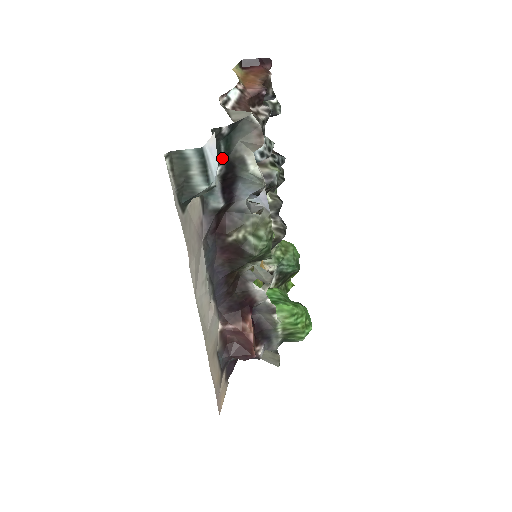
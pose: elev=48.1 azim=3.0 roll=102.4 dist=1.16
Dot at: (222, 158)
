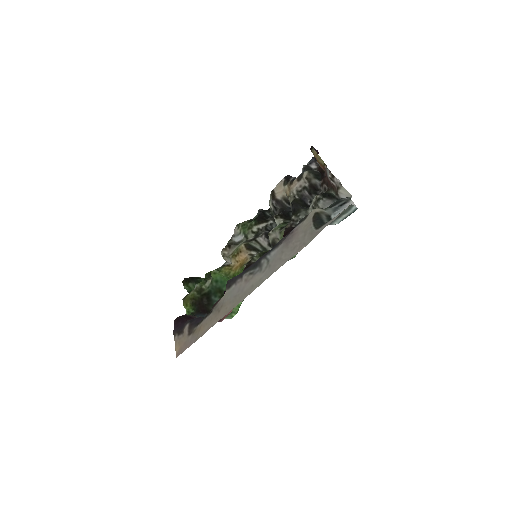
Dot at: (328, 207)
